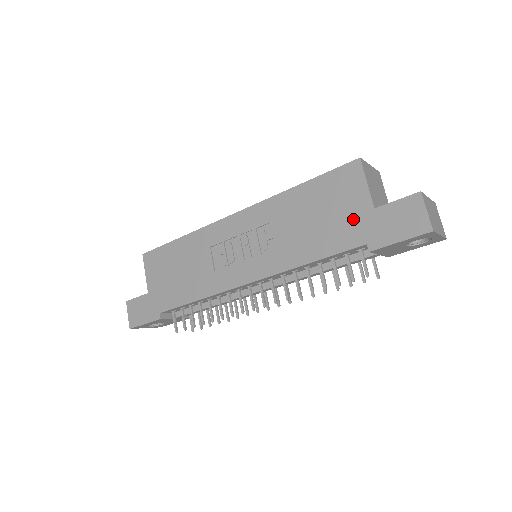
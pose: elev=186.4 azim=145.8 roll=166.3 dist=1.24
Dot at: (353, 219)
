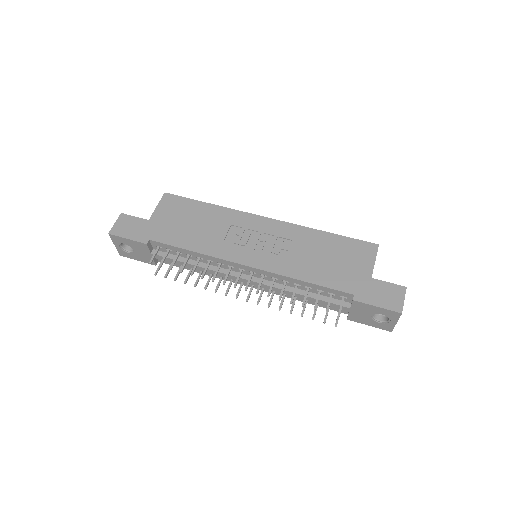
Dot at: (354, 275)
